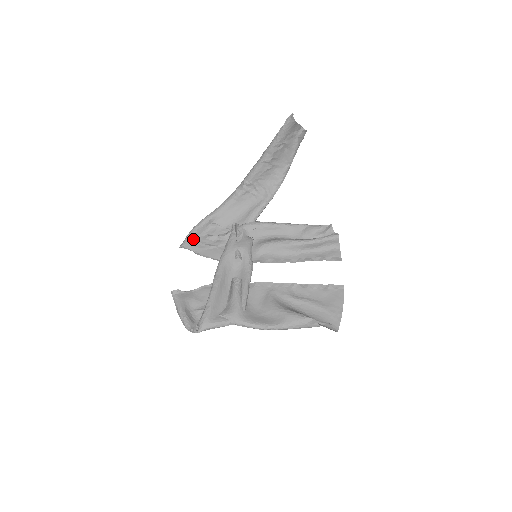
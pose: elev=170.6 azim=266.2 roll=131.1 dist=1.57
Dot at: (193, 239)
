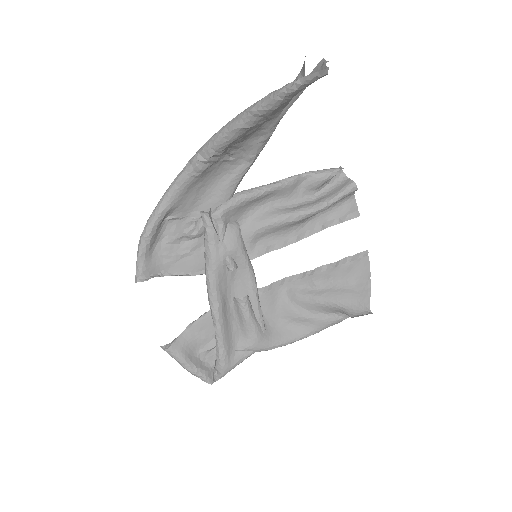
Dot at: (149, 256)
